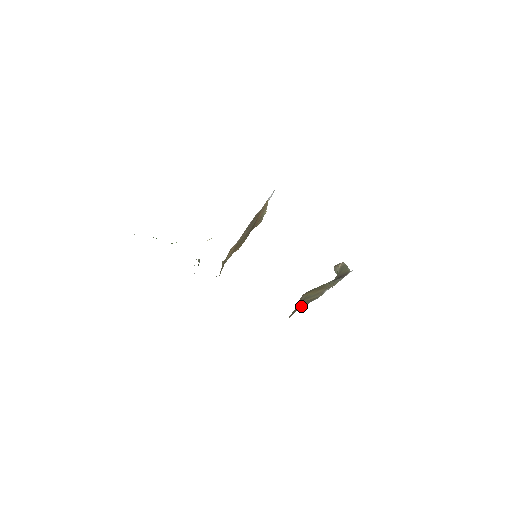
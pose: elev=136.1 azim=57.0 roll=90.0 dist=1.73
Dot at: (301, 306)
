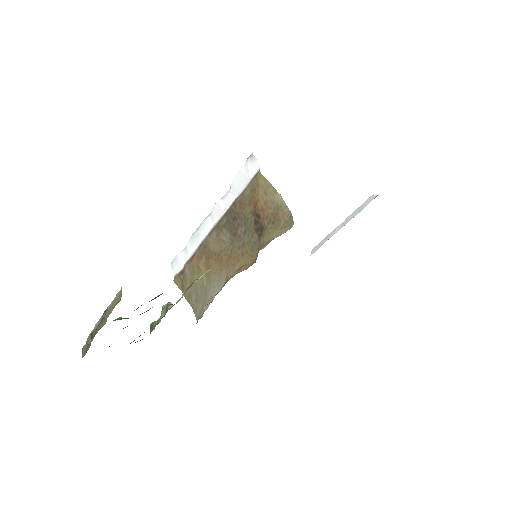
Dot at: occluded
